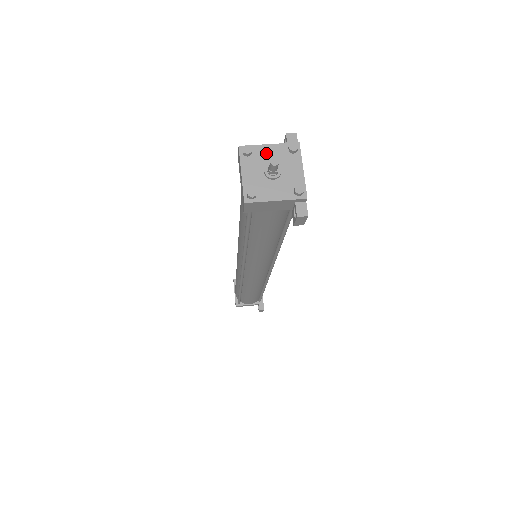
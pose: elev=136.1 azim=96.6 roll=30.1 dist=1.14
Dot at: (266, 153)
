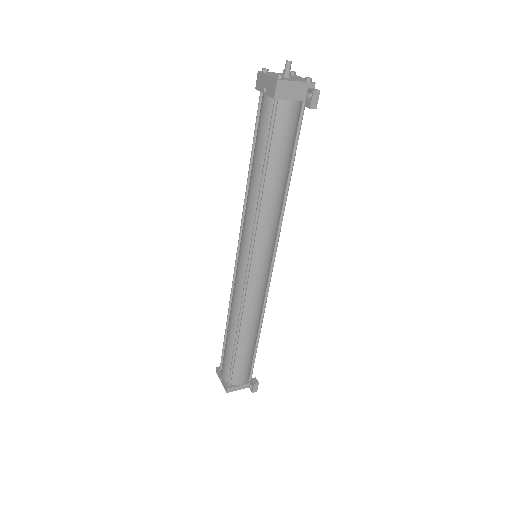
Dot at: occluded
